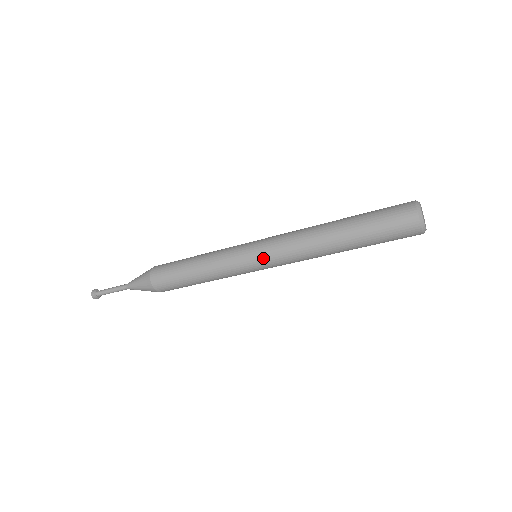
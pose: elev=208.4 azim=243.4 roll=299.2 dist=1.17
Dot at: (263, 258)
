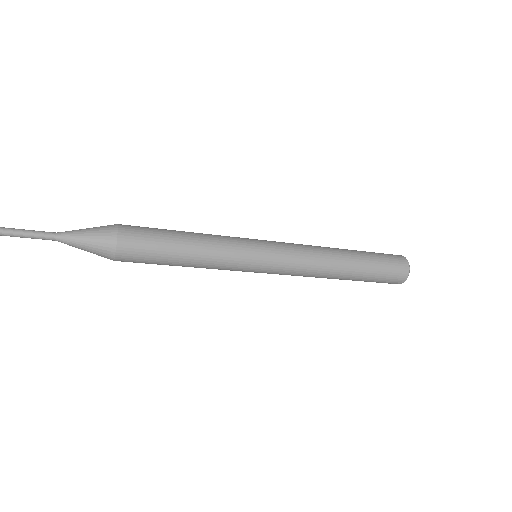
Dot at: (269, 273)
